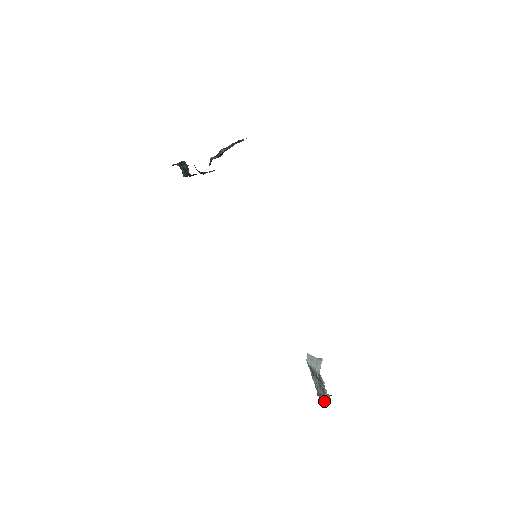
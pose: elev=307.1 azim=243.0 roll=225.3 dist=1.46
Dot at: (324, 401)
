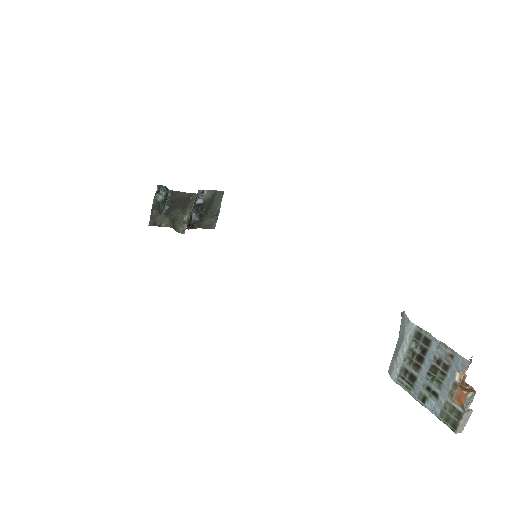
Dot at: (466, 410)
